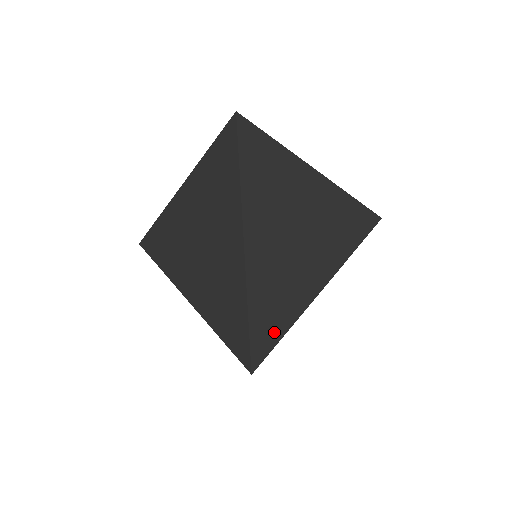
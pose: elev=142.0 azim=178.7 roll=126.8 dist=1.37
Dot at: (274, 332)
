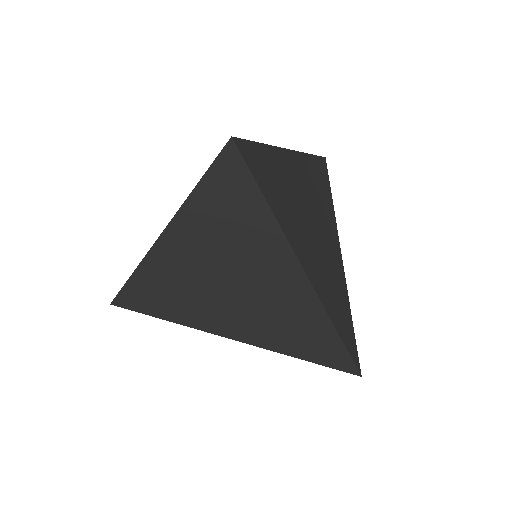
Dot at: (351, 331)
